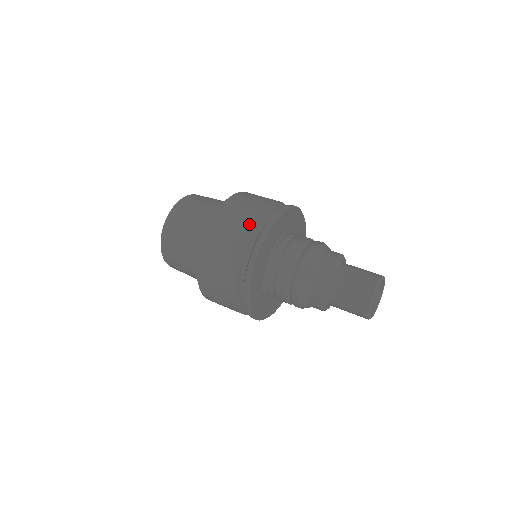
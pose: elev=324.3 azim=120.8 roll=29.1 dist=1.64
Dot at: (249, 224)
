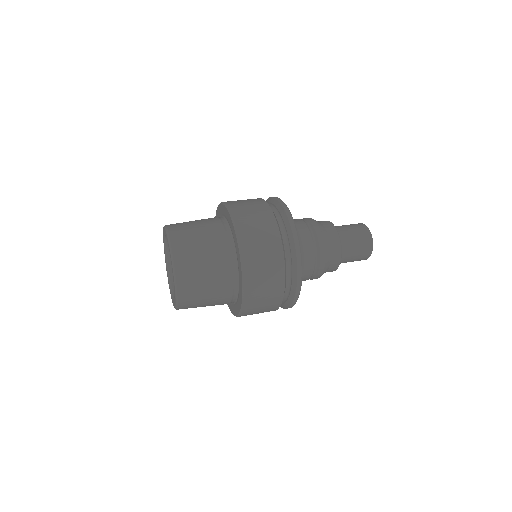
Dot at: (266, 204)
